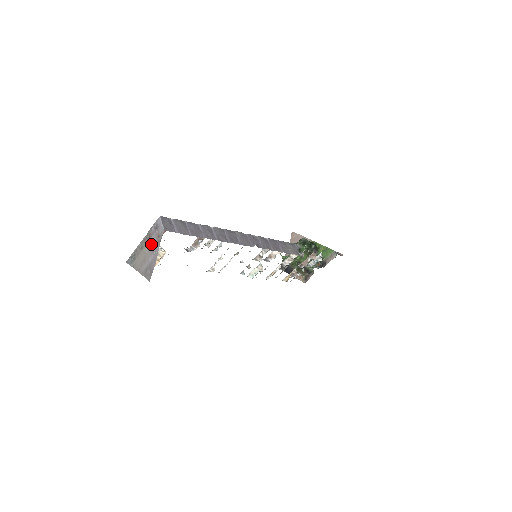
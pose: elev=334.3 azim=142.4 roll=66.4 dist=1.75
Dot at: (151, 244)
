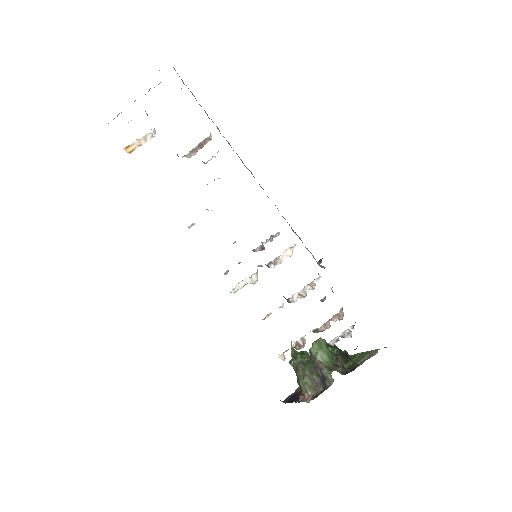
Dot at: occluded
